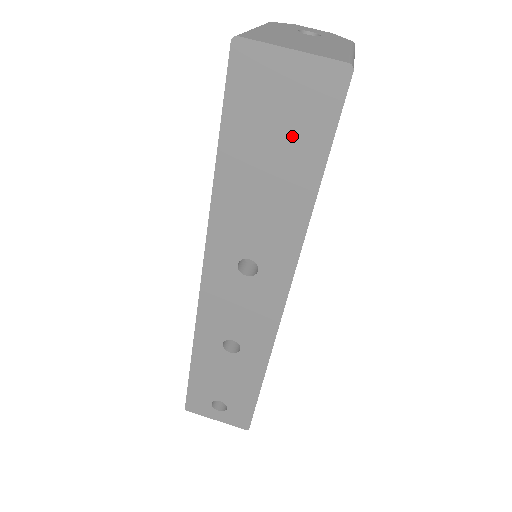
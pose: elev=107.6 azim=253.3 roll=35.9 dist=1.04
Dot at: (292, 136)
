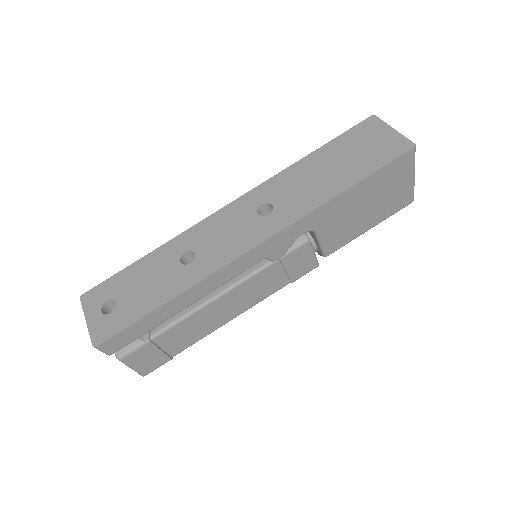
Dot at: (361, 158)
